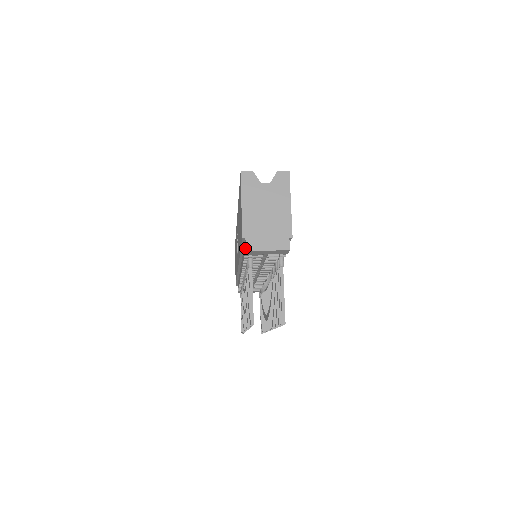
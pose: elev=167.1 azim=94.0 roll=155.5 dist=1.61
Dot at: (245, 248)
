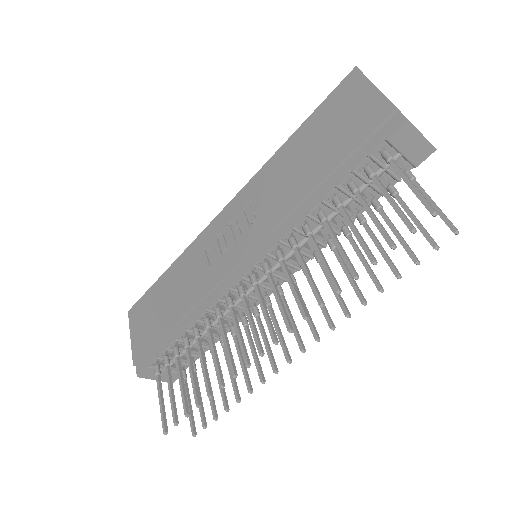
Dot at: (400, 121)
